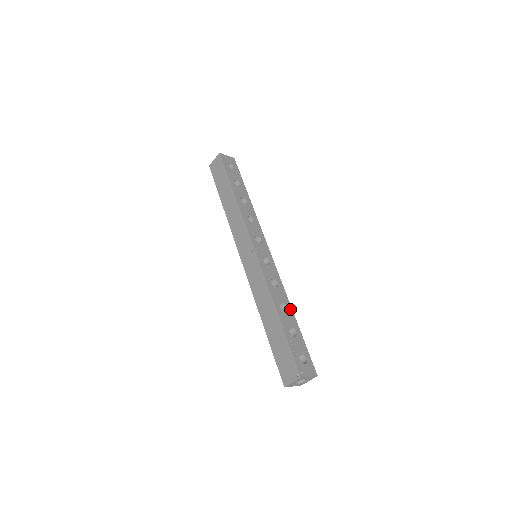
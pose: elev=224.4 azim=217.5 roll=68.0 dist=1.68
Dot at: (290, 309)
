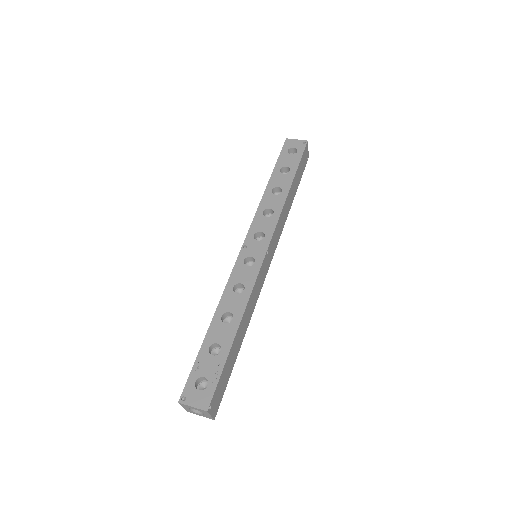
Dot at: (236, 322)
